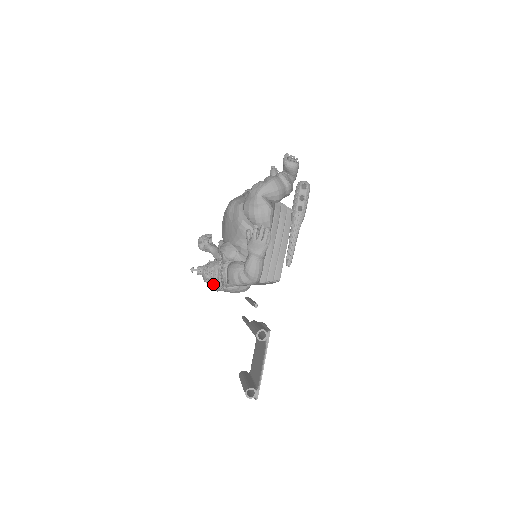
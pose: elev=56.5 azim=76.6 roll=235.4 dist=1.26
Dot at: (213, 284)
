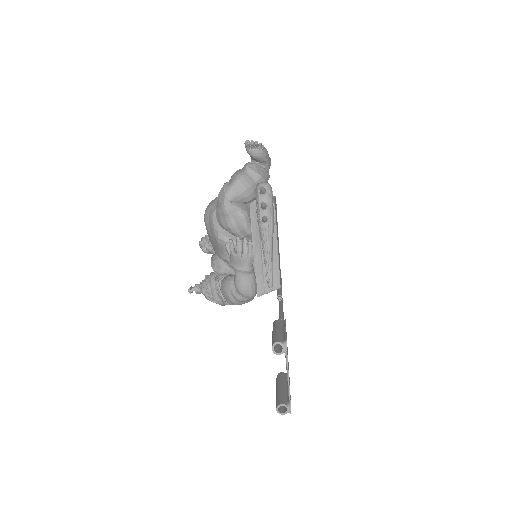
Dot at: occluded
